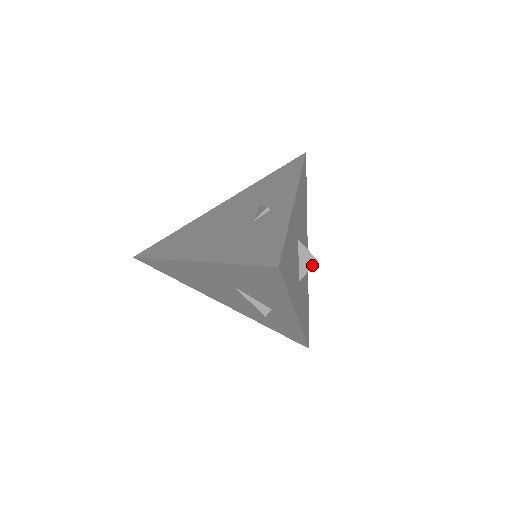
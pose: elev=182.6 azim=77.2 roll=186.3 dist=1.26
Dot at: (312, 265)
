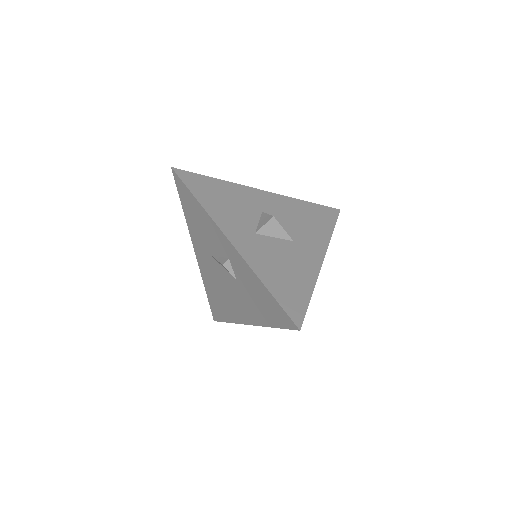
Dot at: (268, 221)
